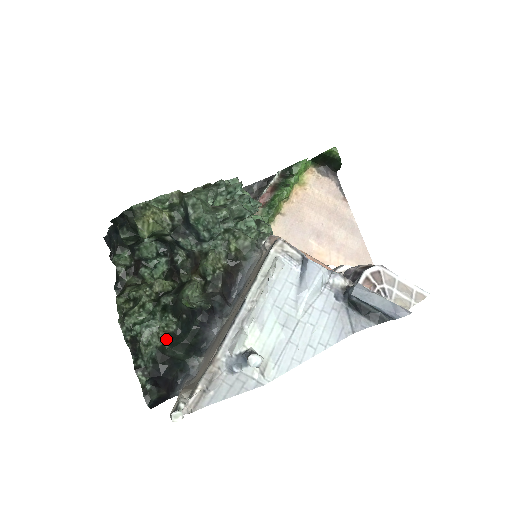
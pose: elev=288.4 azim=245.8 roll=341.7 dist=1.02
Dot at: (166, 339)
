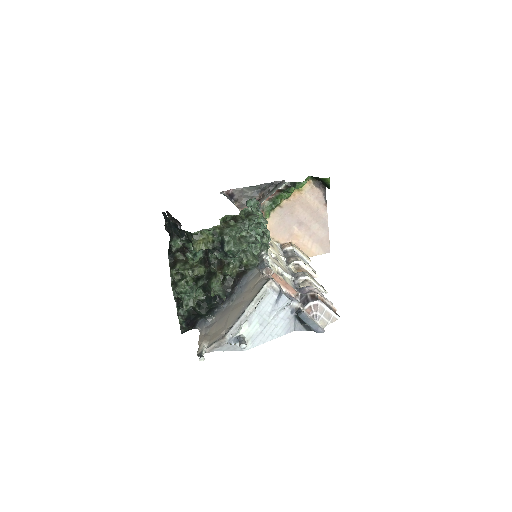
Dot at: (197, 302)
